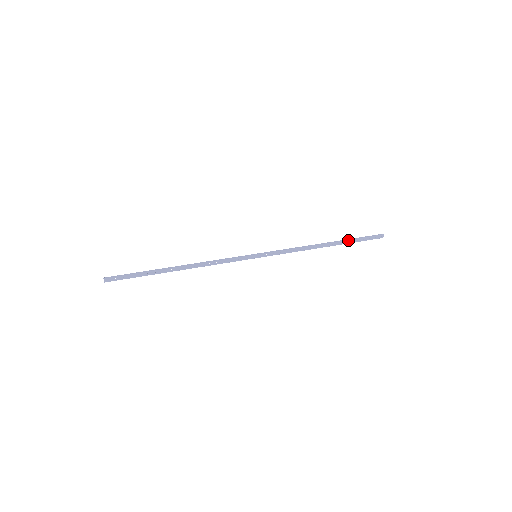
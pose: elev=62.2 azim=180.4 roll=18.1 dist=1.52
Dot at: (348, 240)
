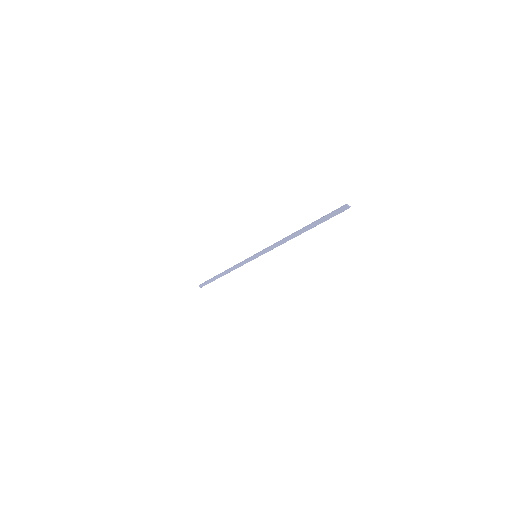
Dot at: (314, 223)
